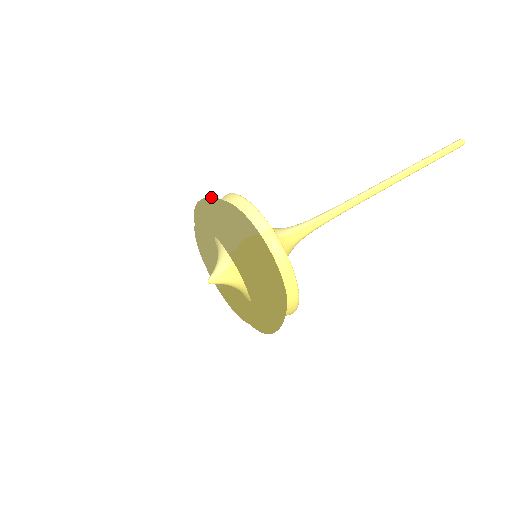
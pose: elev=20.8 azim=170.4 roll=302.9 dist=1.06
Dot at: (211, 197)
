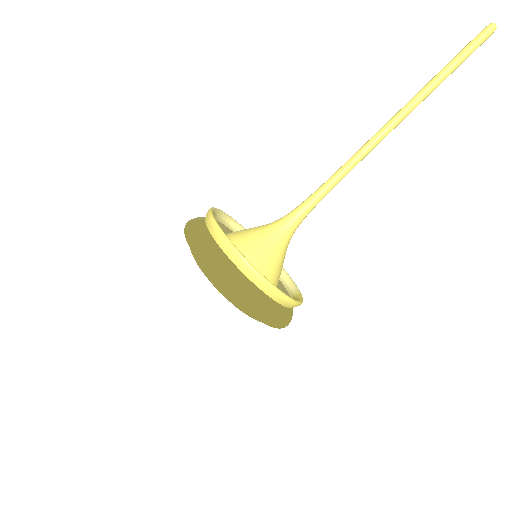
Dot at: occluded
